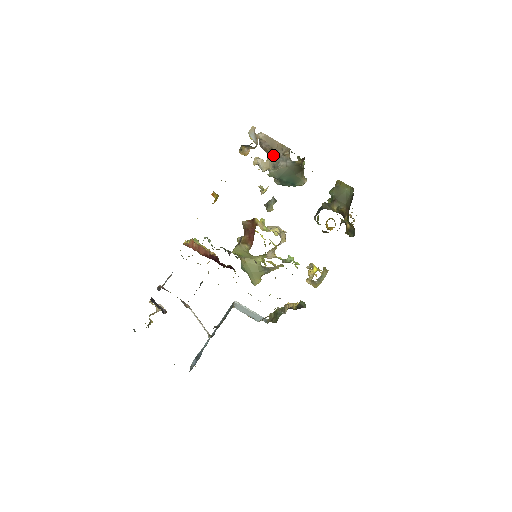
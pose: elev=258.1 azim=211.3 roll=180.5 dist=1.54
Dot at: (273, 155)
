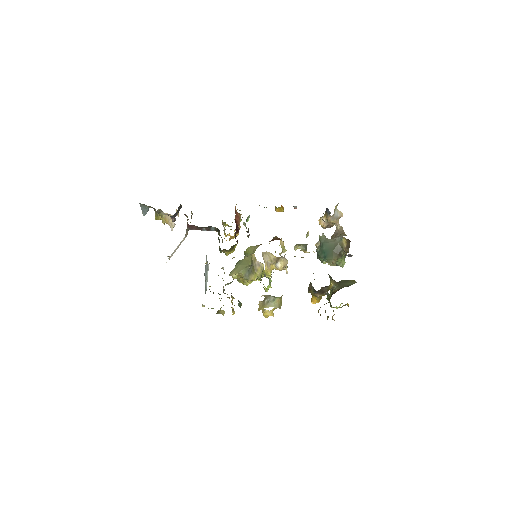
Dot at: occluded
